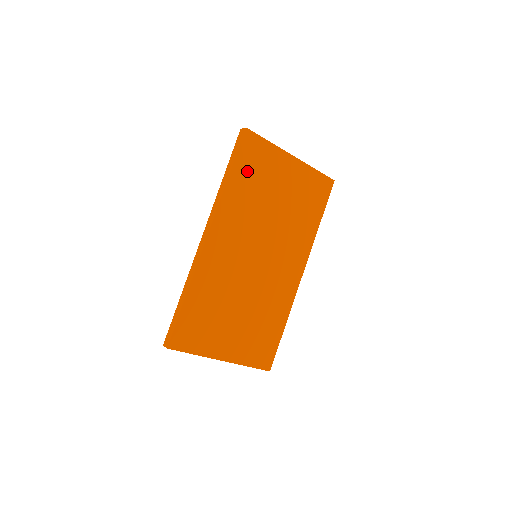
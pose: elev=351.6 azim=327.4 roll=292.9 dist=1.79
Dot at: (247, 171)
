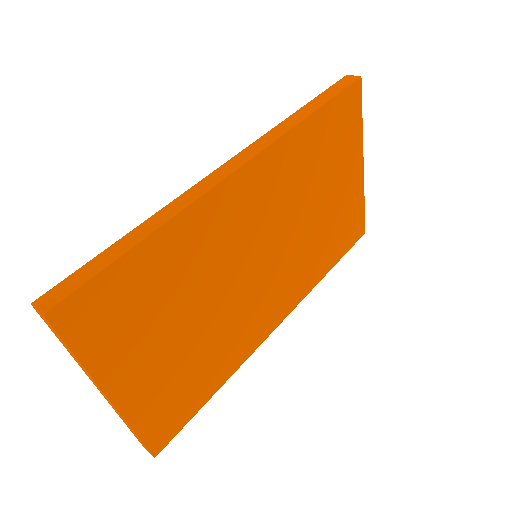
Dot at: (328, 130)
